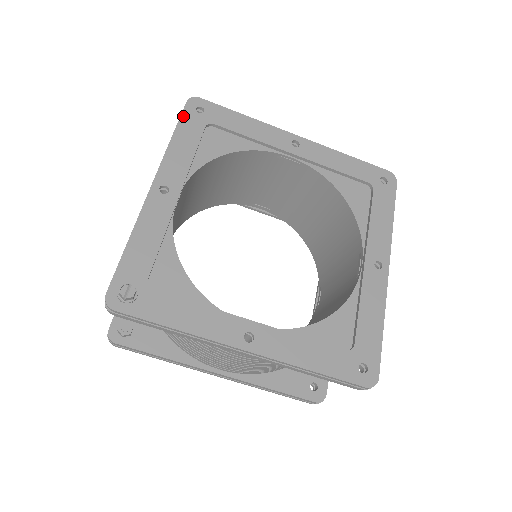
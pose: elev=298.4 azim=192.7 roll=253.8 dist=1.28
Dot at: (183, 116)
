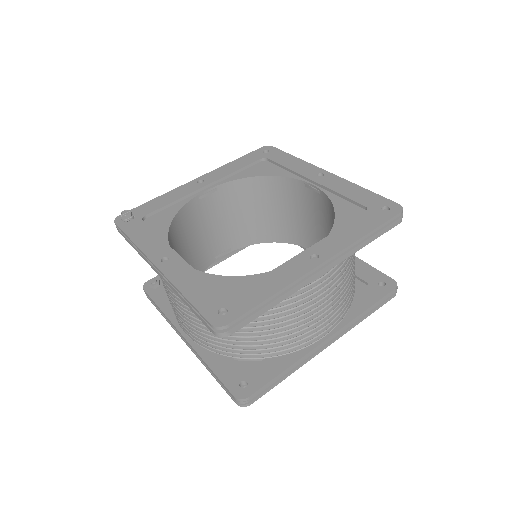
Dot at: (251, 153)
